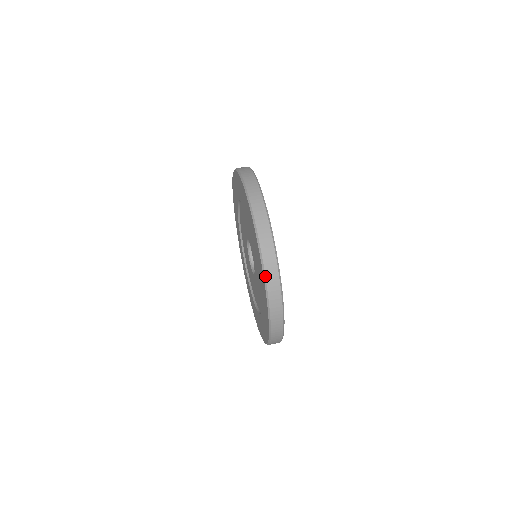
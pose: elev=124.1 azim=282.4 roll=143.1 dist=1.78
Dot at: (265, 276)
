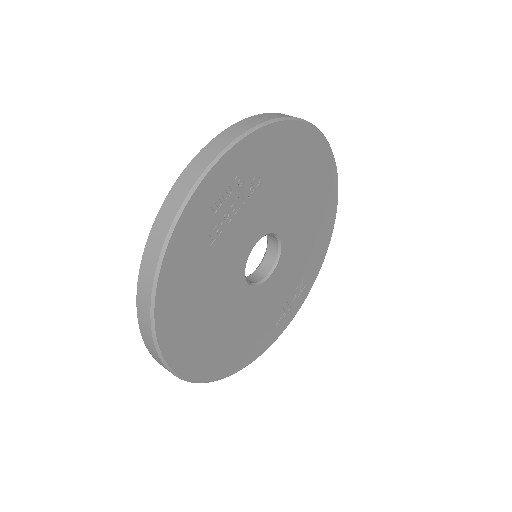
Dot at: (178, 178)
